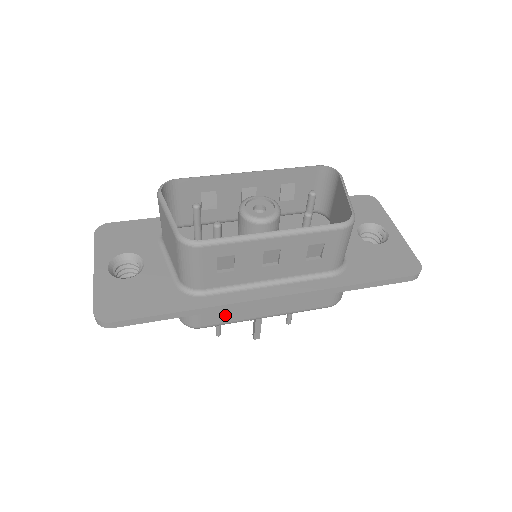
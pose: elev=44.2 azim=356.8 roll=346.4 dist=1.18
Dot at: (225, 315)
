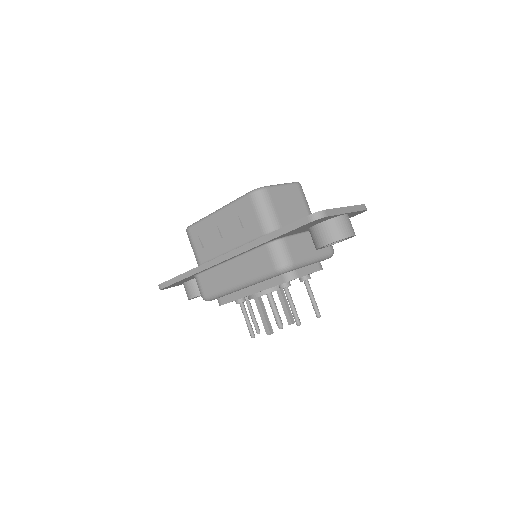
Dot at: (213, 283)
